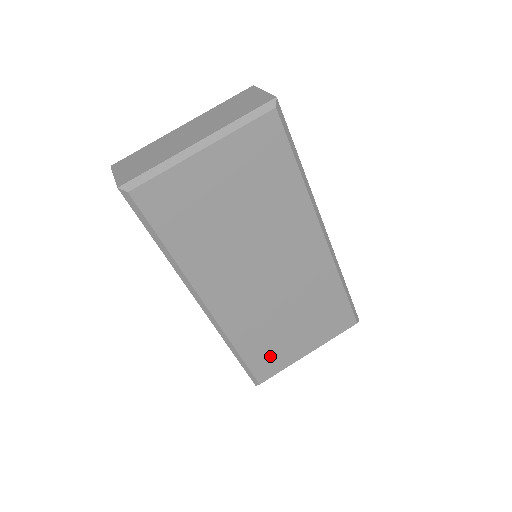
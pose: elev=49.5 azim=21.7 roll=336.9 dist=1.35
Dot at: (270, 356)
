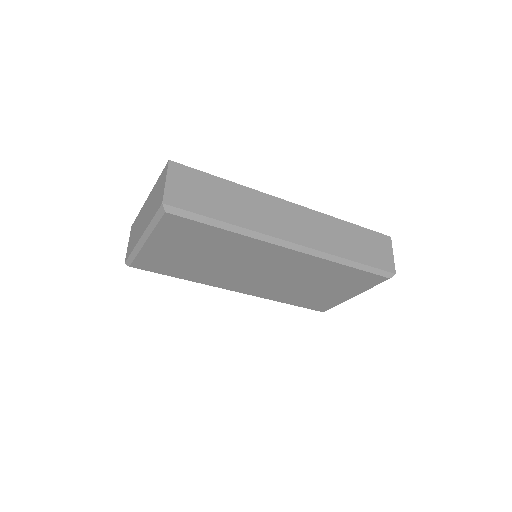
Dot at: (316, 302)
